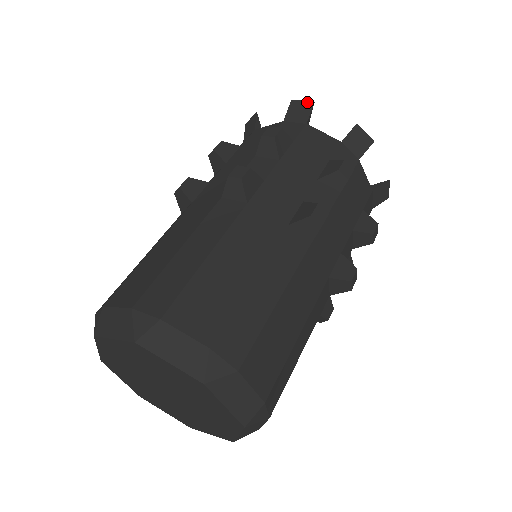
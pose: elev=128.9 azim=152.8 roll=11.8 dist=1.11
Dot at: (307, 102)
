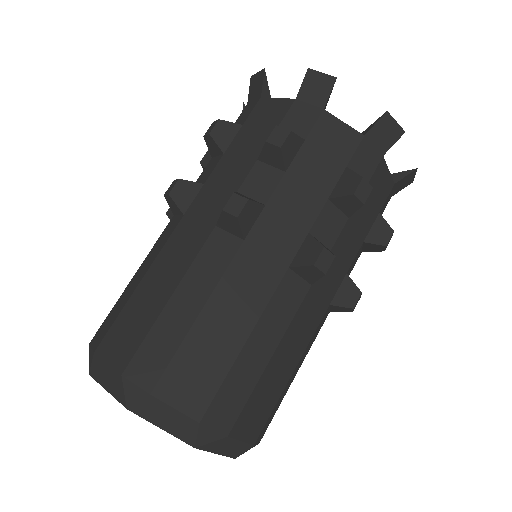
Dot at: (399, 127)
